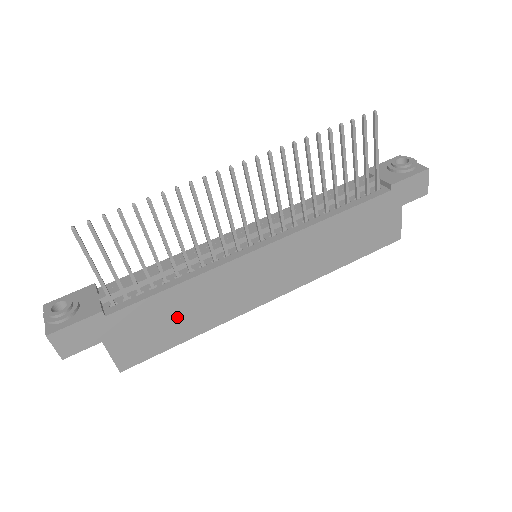
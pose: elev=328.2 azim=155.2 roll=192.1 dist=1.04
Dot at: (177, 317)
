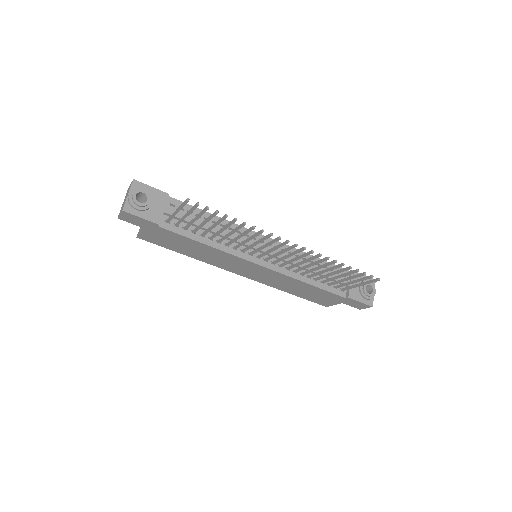
Dot at: (189, 248)
